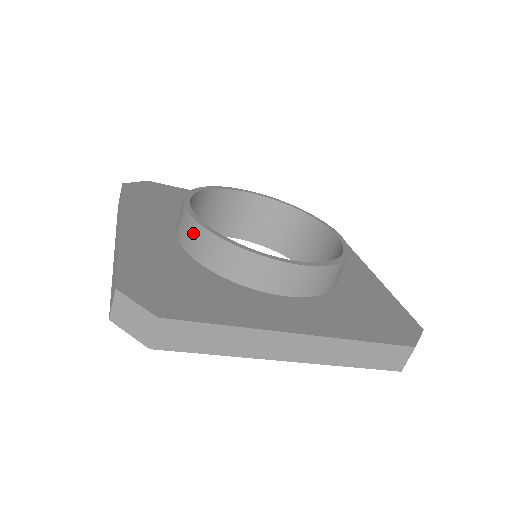
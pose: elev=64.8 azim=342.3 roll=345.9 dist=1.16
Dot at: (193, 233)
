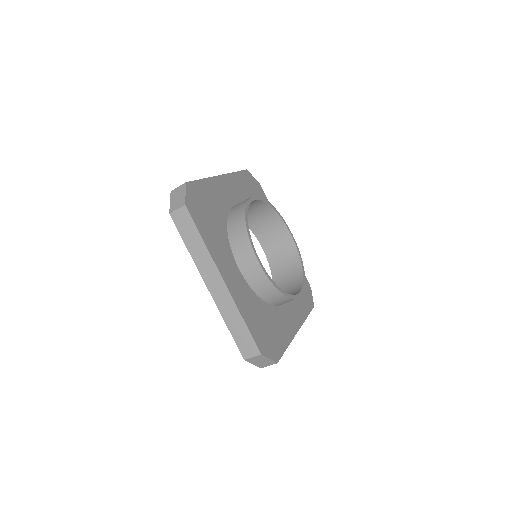
Dot at: (240, 208)
